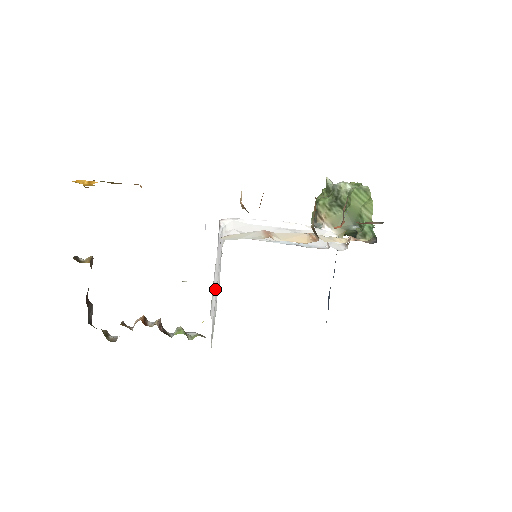
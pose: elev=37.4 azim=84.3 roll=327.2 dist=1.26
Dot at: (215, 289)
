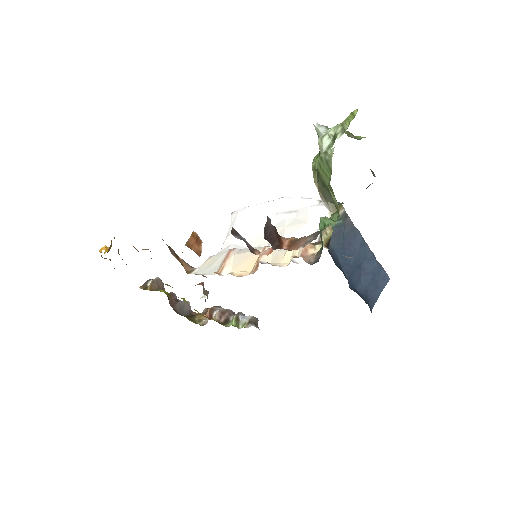
Dot at: occluded
